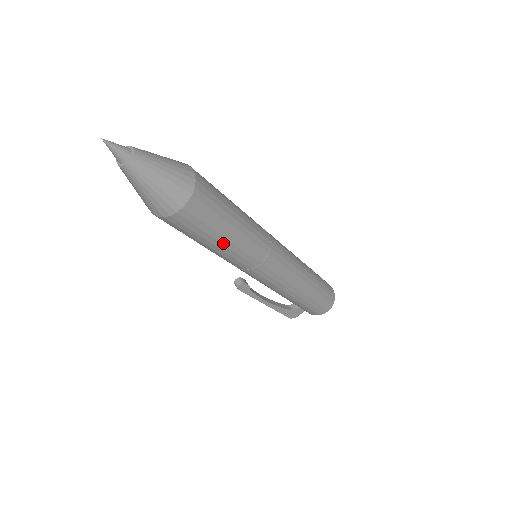
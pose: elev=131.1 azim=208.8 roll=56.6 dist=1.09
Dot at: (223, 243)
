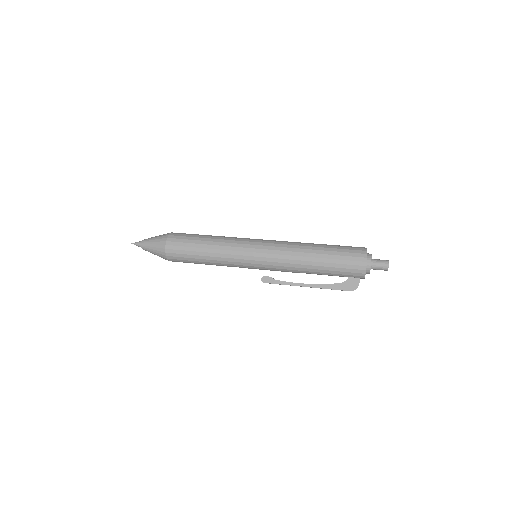
Dot at: (204, 251)
